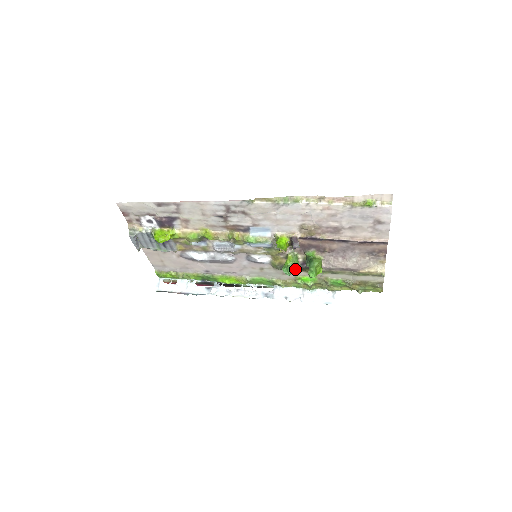
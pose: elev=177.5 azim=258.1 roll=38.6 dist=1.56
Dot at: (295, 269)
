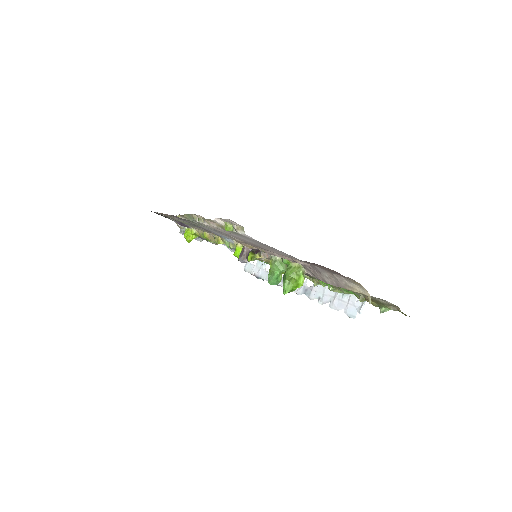
Dot at: occluded
